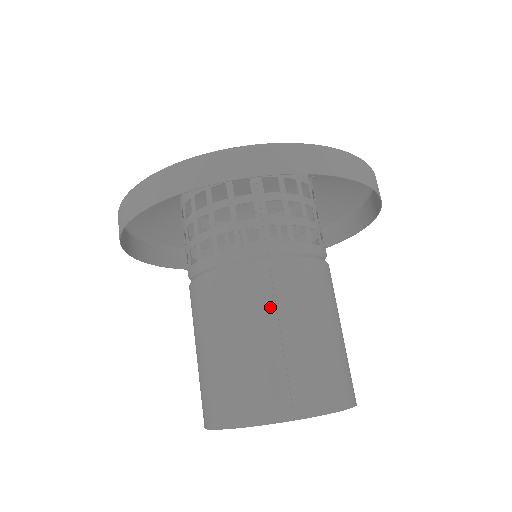
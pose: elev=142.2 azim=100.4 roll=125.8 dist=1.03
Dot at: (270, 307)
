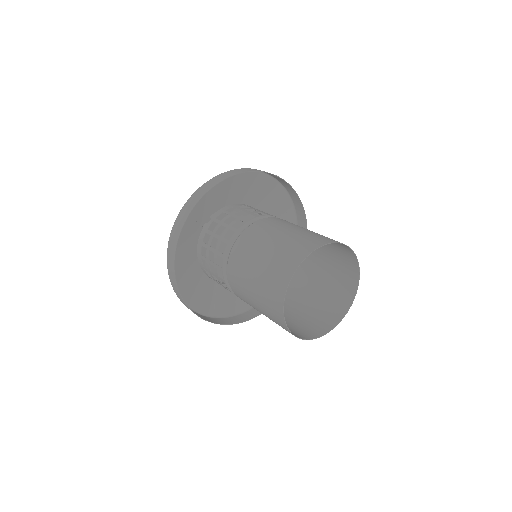
Dot at: (291, 224)
